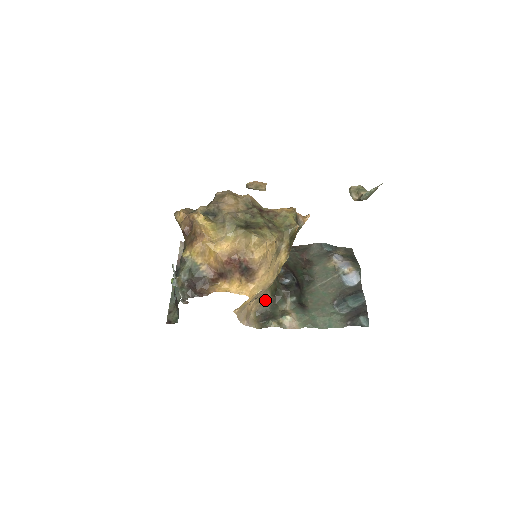
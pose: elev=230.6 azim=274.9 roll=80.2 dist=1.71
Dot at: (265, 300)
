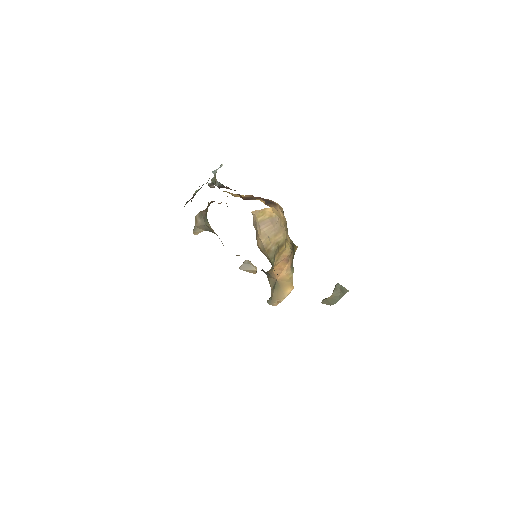
Dot at: occluded
